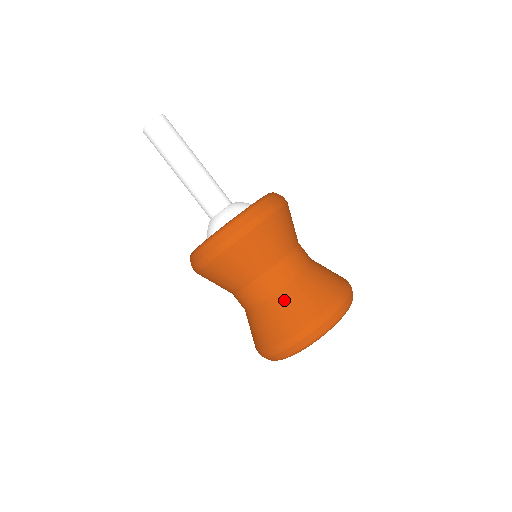
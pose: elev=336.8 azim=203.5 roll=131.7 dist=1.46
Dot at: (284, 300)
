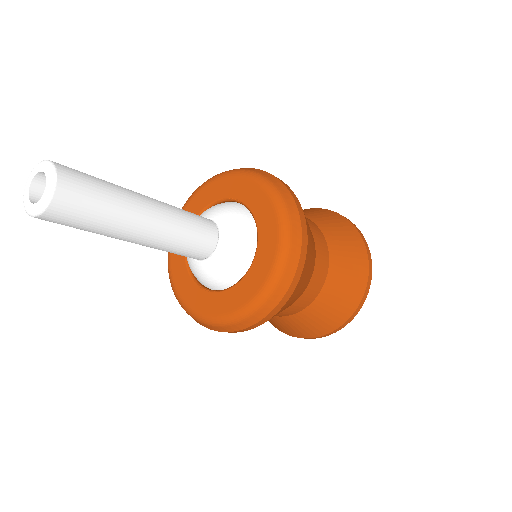
Dot at: (320, 308)
